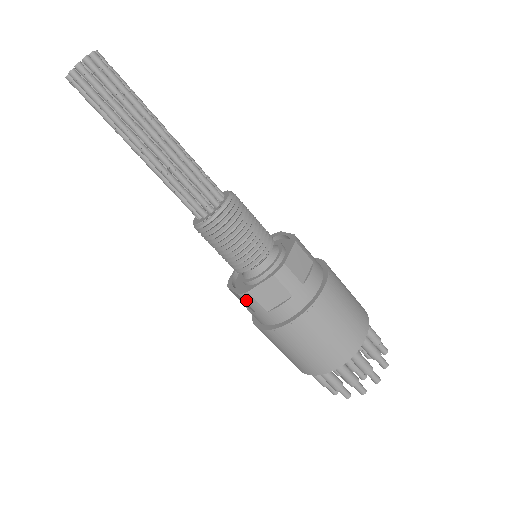
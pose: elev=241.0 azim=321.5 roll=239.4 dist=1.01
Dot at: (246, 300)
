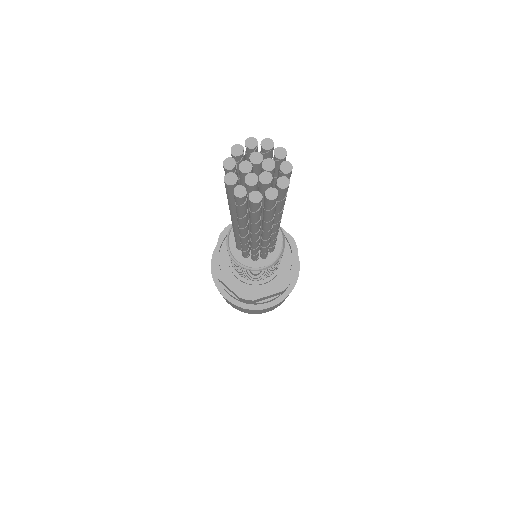
Dot at: (243, 299)
